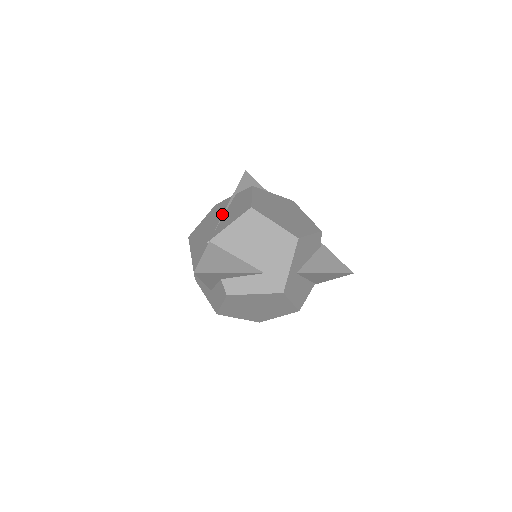
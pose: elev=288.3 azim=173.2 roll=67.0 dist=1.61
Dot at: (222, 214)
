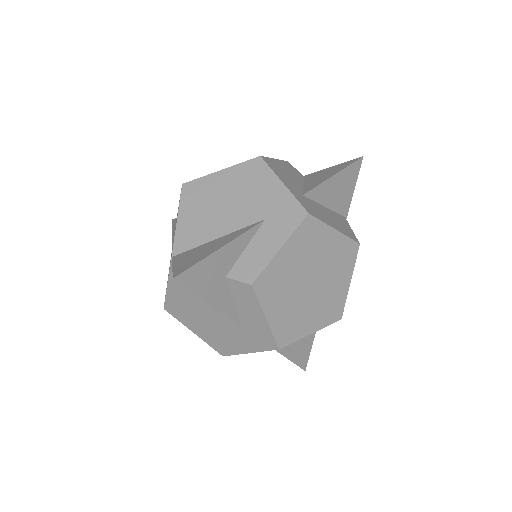
Dot at: occluded
